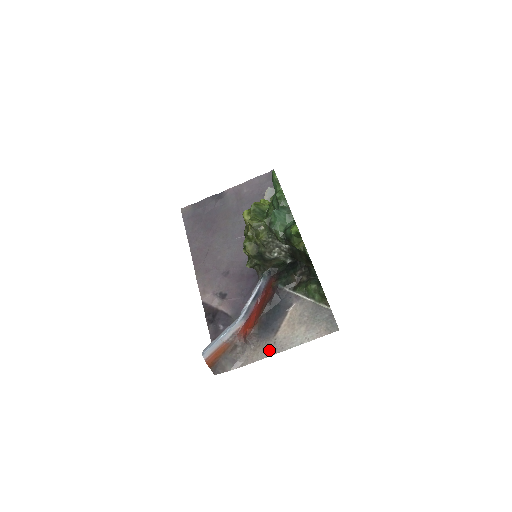
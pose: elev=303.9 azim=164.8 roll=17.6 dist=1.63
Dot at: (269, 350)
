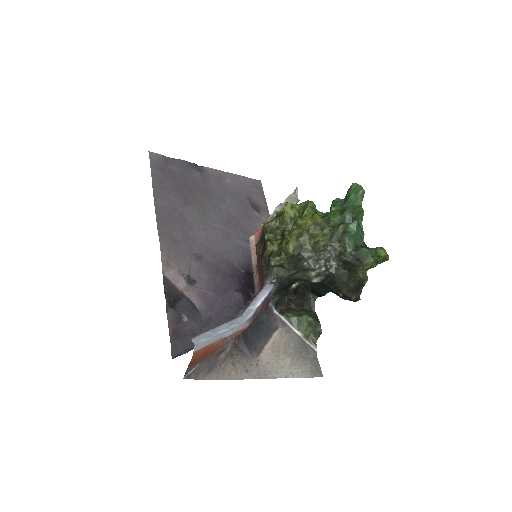
Dot at: (251, 371)
